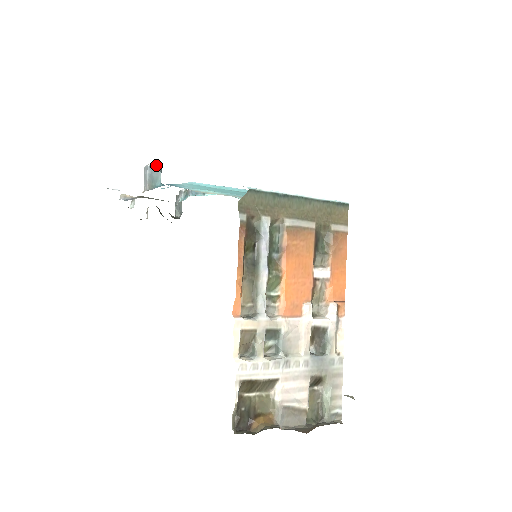
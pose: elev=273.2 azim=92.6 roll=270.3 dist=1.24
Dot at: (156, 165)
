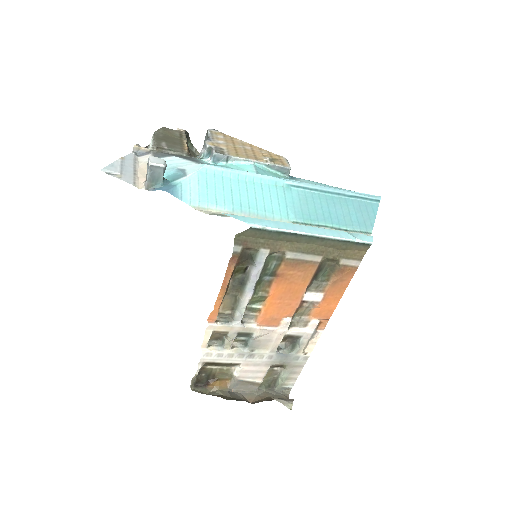
Dot at: (159, 164)
